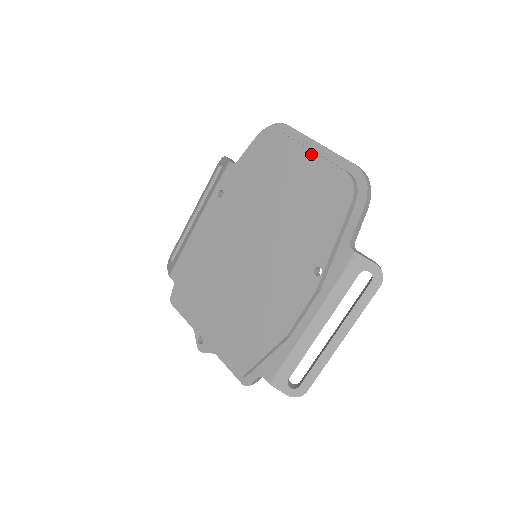
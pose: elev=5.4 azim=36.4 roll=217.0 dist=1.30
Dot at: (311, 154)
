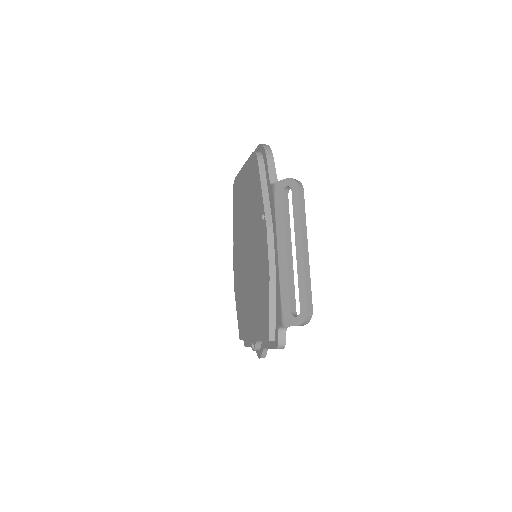
Dot at: (244, 167)
